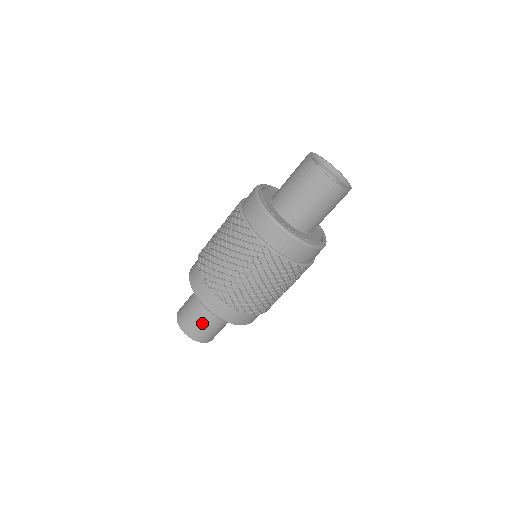
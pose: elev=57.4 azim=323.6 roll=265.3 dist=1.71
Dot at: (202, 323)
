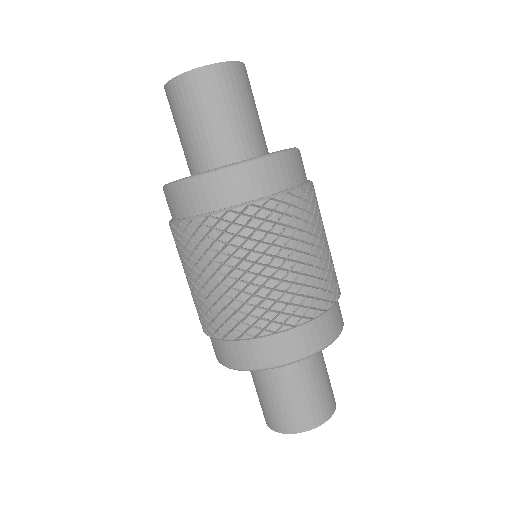
Dot at: (261, 396)
